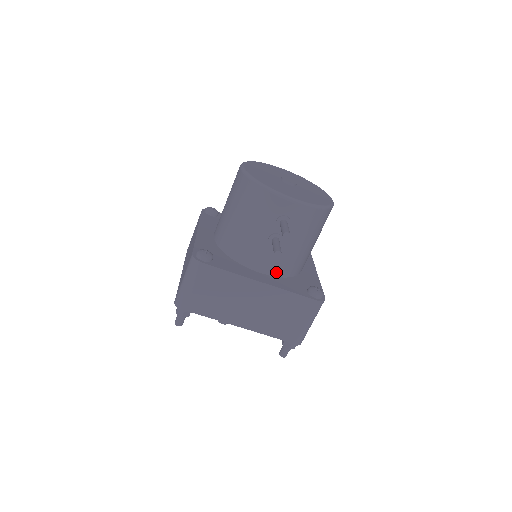
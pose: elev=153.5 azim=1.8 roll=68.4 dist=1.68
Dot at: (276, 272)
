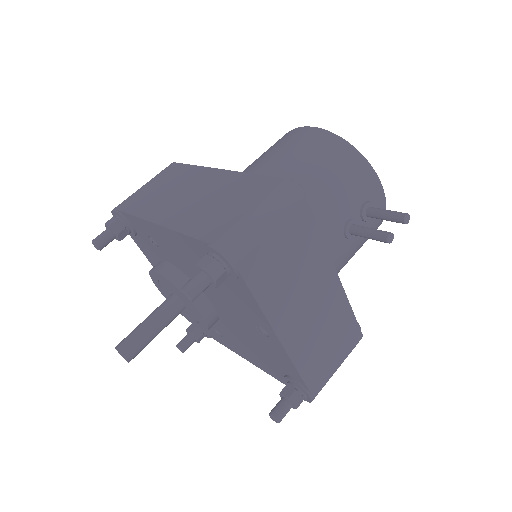
Dot at: occluded
